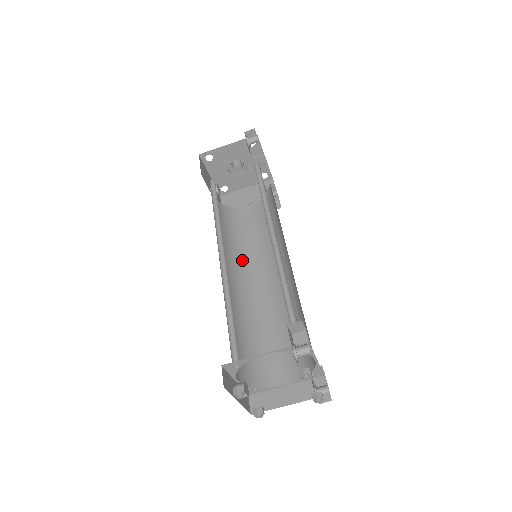
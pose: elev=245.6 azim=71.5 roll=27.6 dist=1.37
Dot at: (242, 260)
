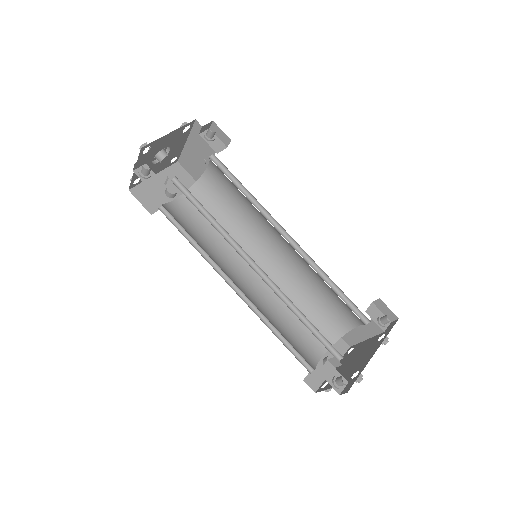
Dot at: (250, 235)
